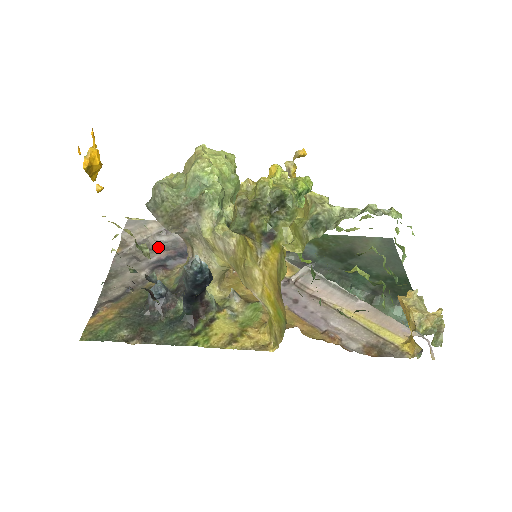
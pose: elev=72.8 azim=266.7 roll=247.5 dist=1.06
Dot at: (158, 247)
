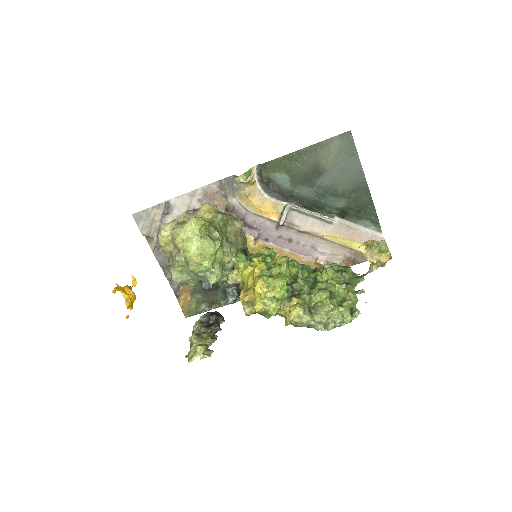
Dot at: occluded
